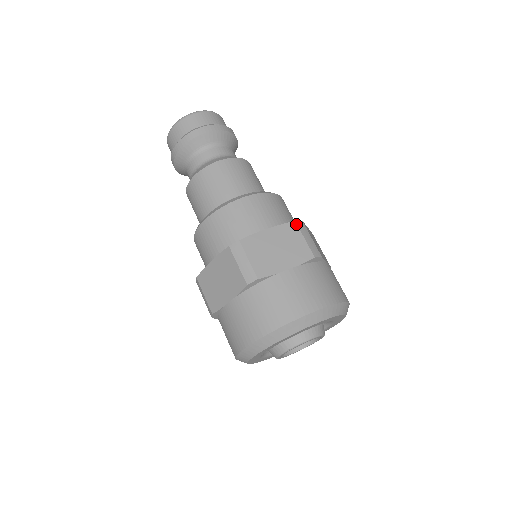
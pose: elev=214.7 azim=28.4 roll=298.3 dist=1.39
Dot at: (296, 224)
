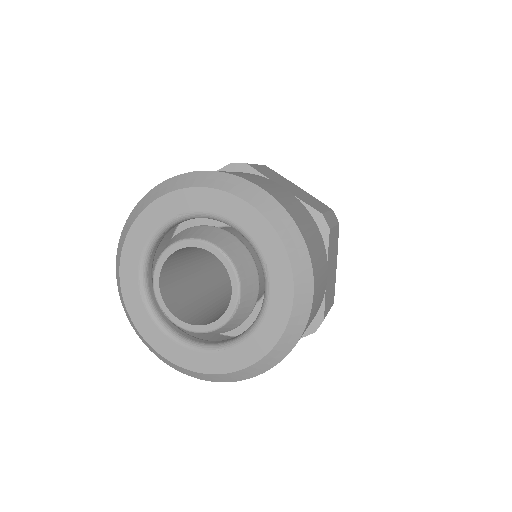
Dot at: occluded
